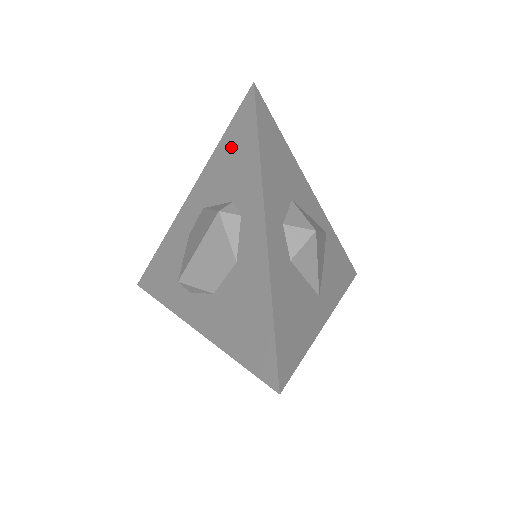
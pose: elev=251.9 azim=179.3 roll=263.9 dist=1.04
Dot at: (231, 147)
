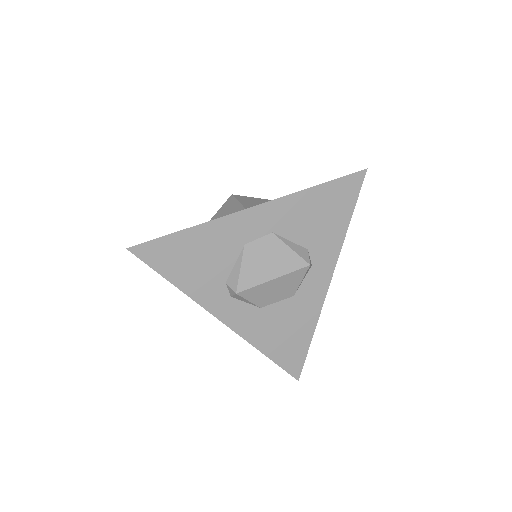
Dot at: (325, 203)
